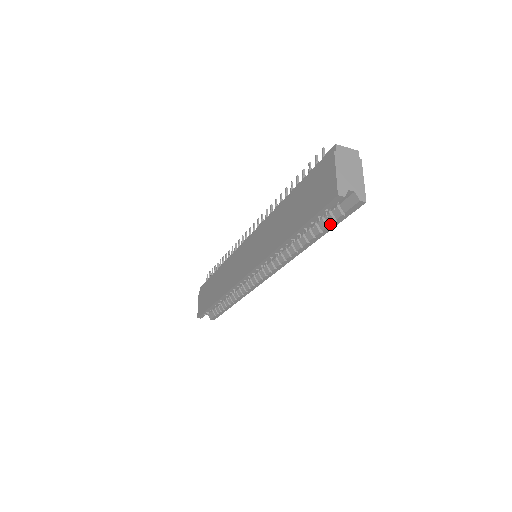
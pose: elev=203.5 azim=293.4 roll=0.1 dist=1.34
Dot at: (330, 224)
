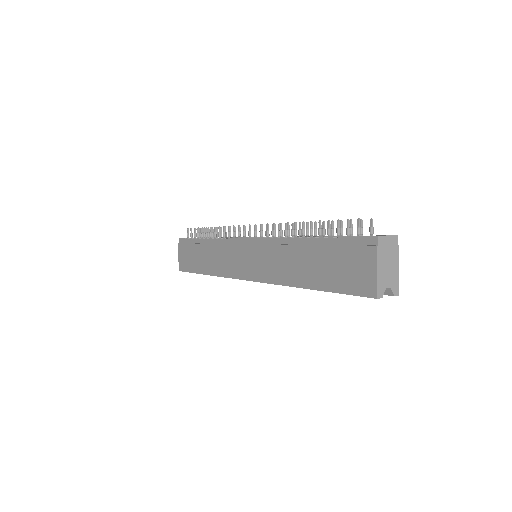
Dot at: occluded
